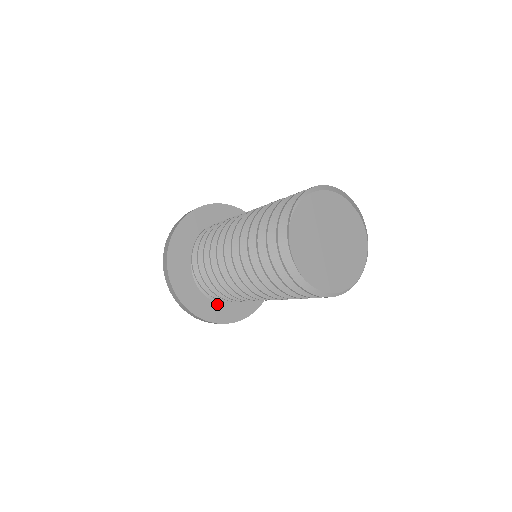
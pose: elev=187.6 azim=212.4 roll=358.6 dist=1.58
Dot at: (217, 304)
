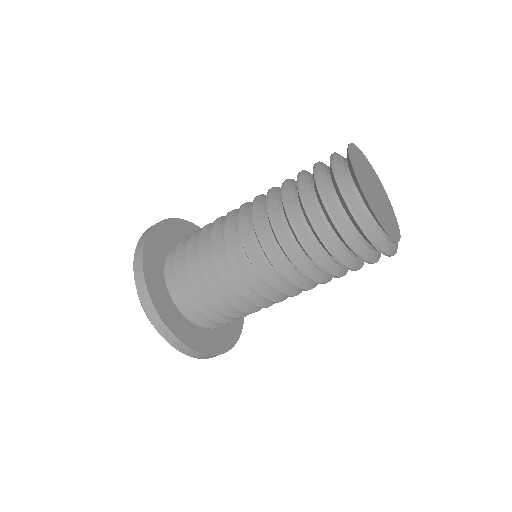
Dot at: (166, 291)
